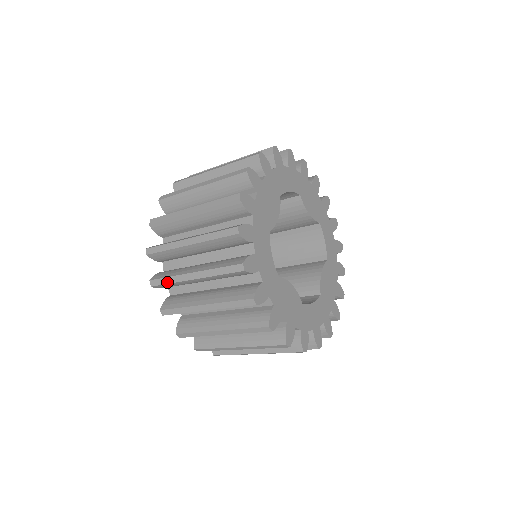
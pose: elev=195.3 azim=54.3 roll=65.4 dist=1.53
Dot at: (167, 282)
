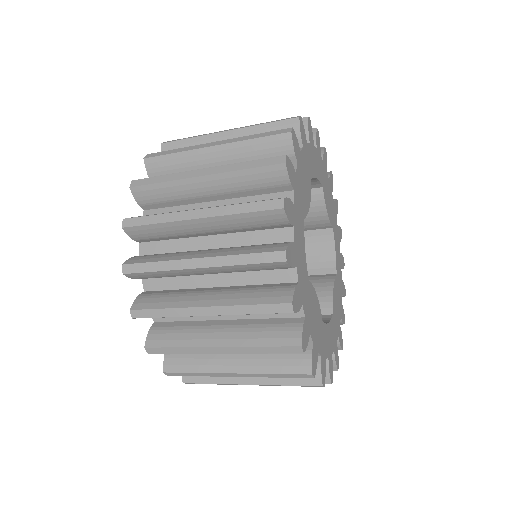
Dot at: (152, 269)
